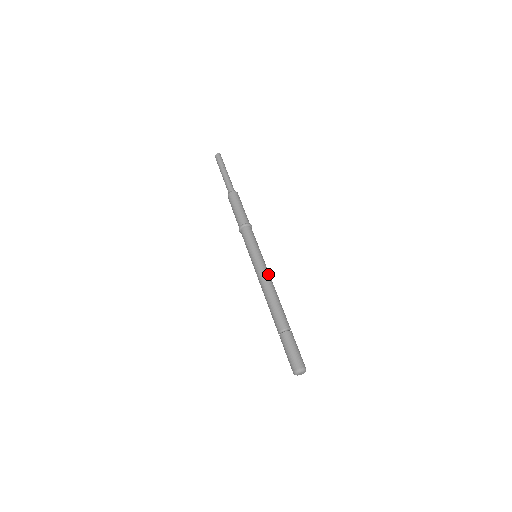
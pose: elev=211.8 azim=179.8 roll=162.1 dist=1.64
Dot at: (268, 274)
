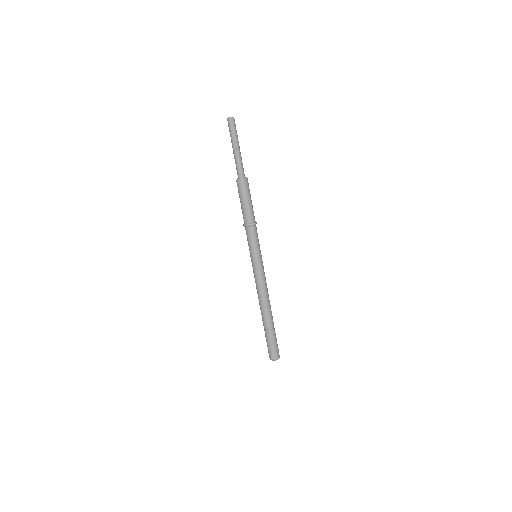
Dot at: (264, 279)
